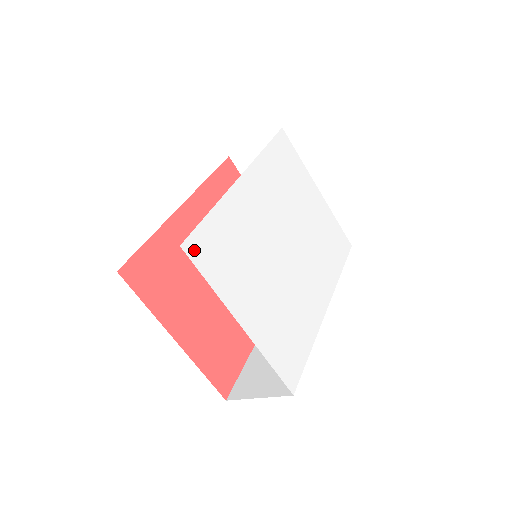
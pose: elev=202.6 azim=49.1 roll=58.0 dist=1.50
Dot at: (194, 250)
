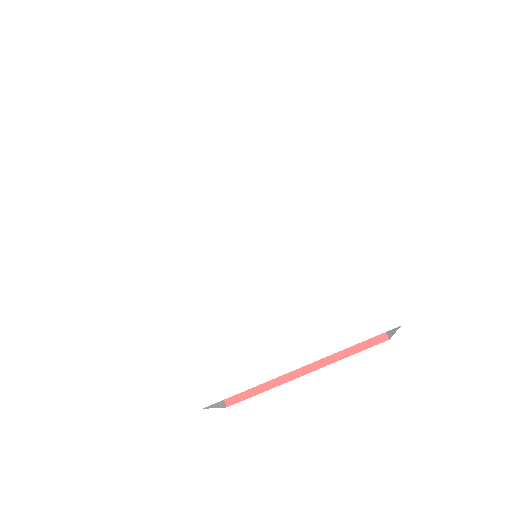
Dot at: (210, 392)
